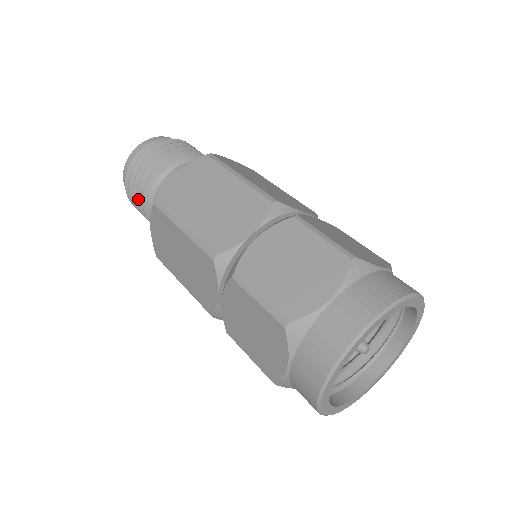
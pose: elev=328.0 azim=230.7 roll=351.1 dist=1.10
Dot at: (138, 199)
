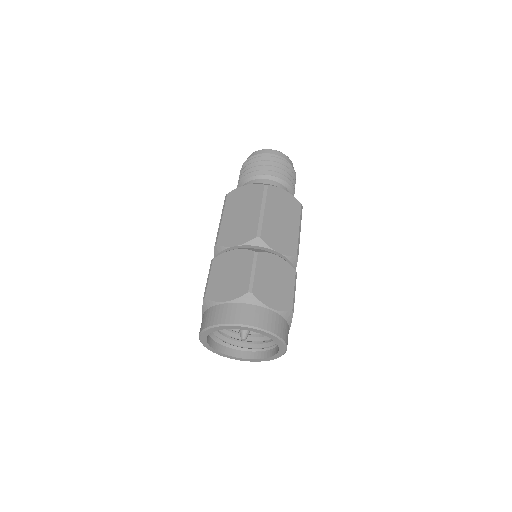
Dot at: occluded
